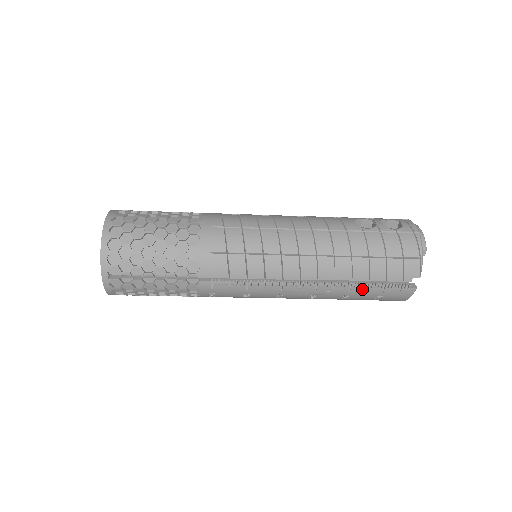
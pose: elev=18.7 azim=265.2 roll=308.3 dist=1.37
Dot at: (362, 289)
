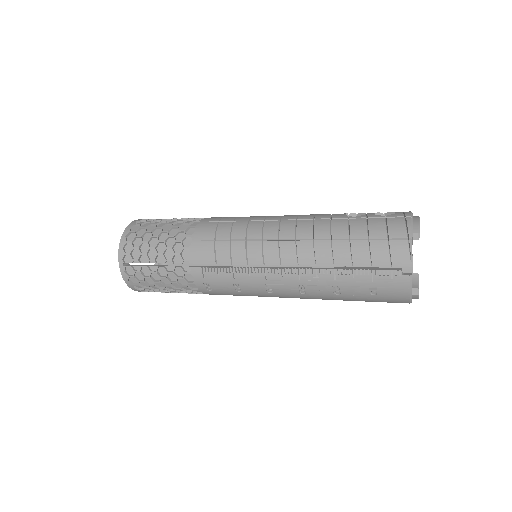
Dot at: (348, 277)
